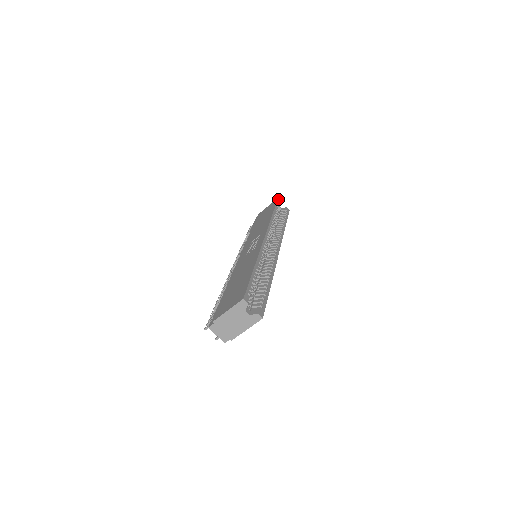
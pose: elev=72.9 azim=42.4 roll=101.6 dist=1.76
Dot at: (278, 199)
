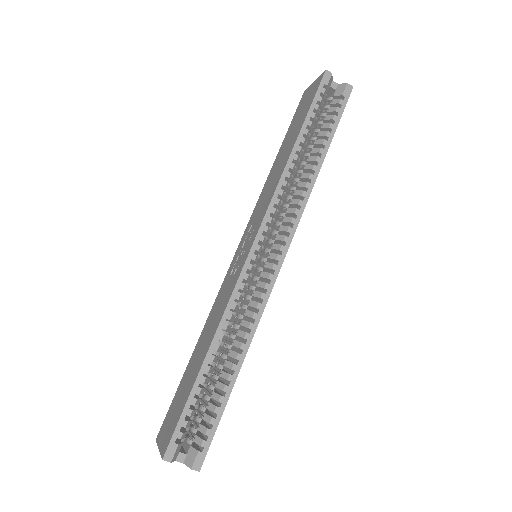
Dot at: (324, 76)
